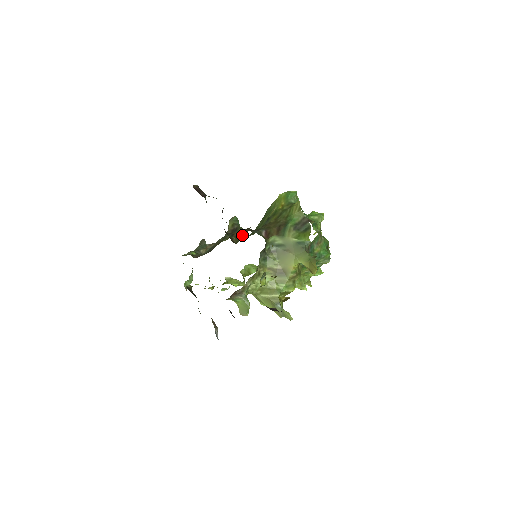
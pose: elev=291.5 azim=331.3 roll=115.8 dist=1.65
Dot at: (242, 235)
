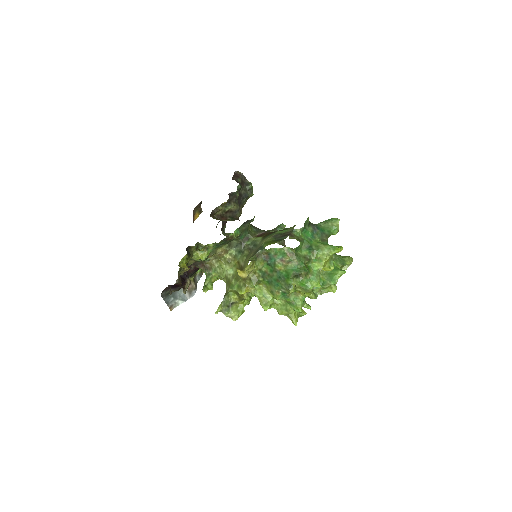
Dot at: occluded
